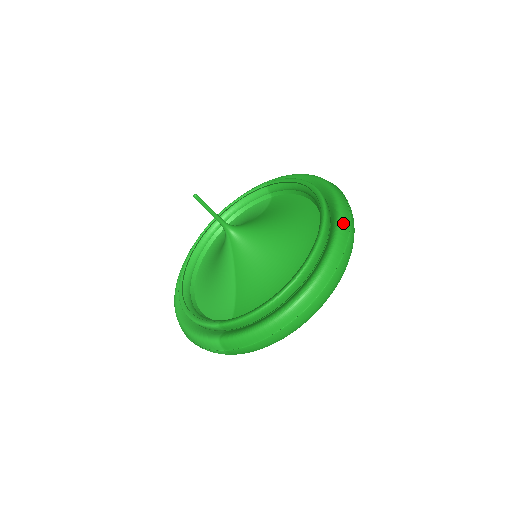
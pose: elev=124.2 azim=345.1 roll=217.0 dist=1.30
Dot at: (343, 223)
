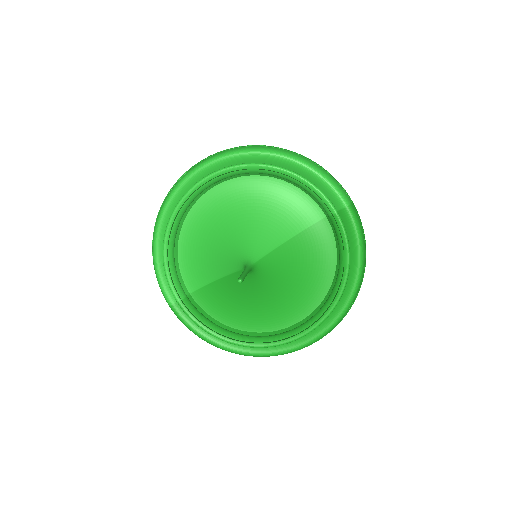
Dot at: occluded
